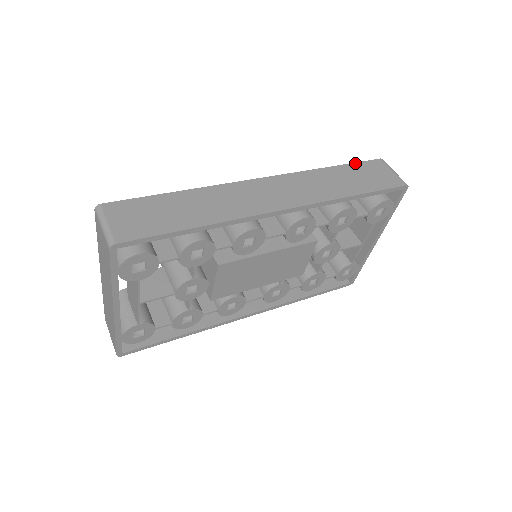
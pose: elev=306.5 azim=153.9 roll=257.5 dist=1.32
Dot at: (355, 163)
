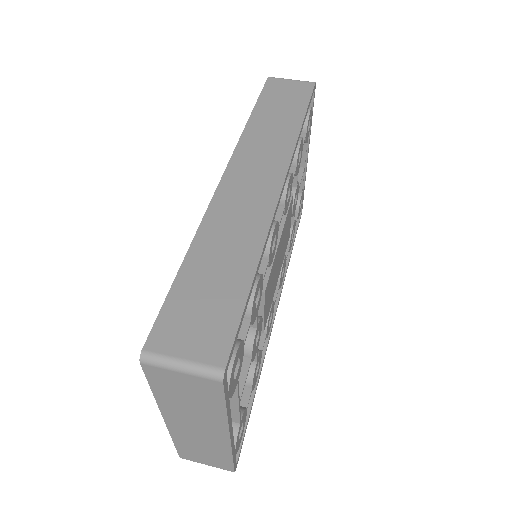
Dot at: (260, 97)
